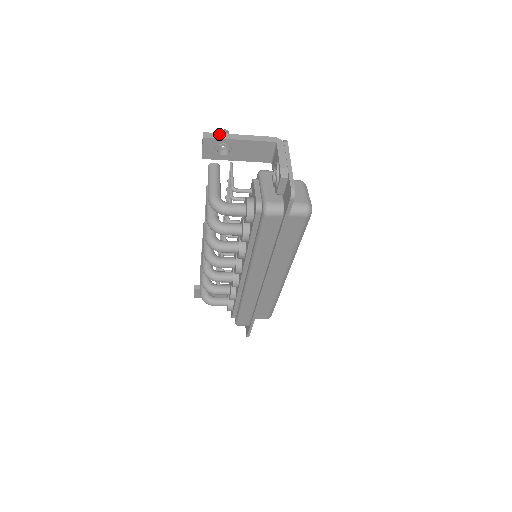
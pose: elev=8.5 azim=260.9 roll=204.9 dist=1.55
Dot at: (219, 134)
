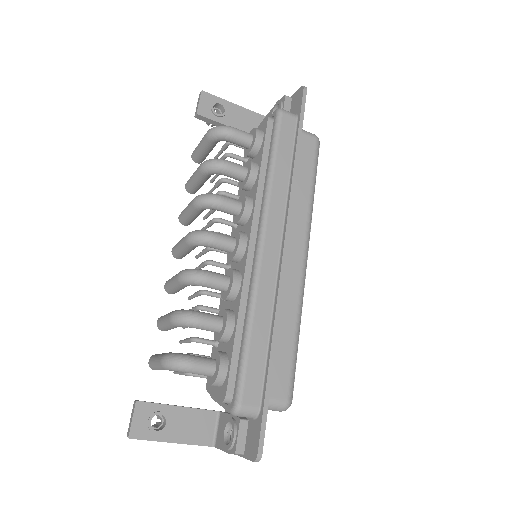
Dot at: (214, 99)
